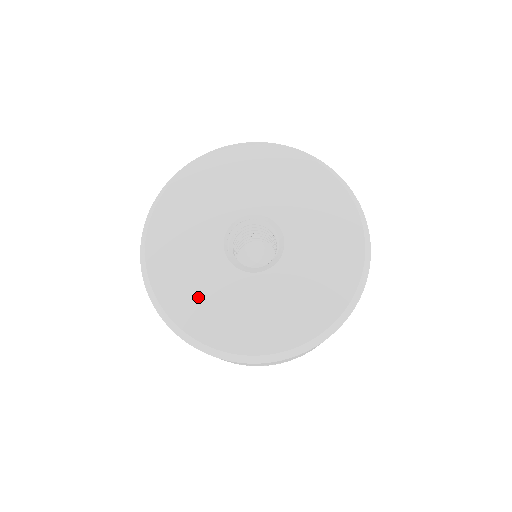
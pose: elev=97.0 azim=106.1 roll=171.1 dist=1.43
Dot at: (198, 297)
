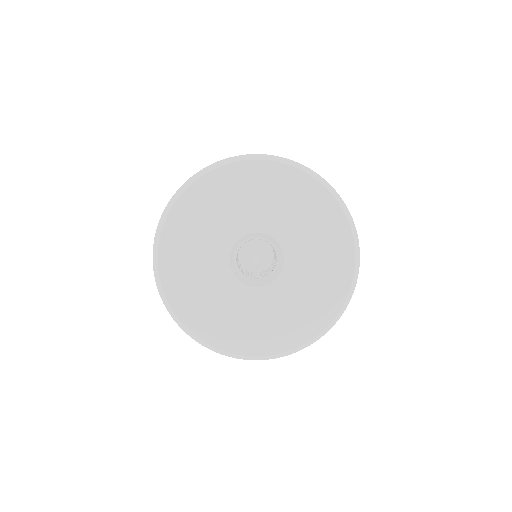
Dot at: (256, 328)
